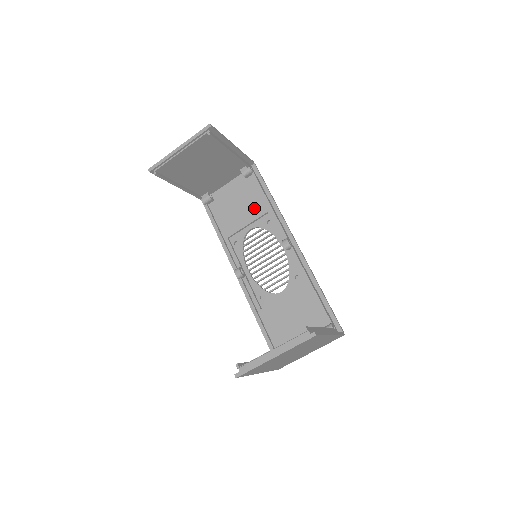
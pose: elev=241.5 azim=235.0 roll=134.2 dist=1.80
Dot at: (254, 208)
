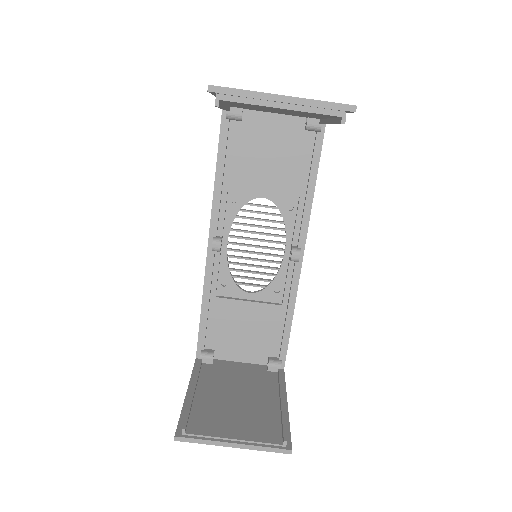
Dot at: (287, 178)
